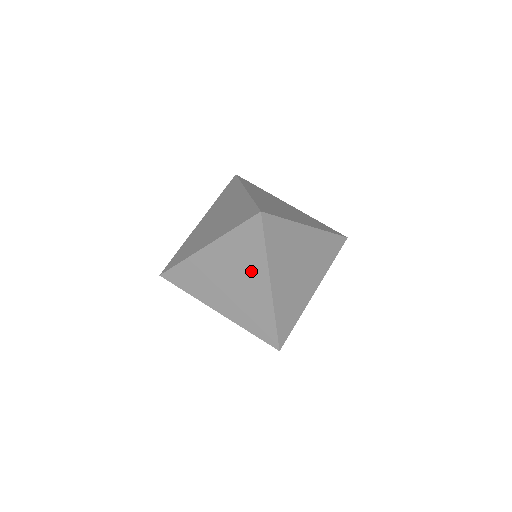
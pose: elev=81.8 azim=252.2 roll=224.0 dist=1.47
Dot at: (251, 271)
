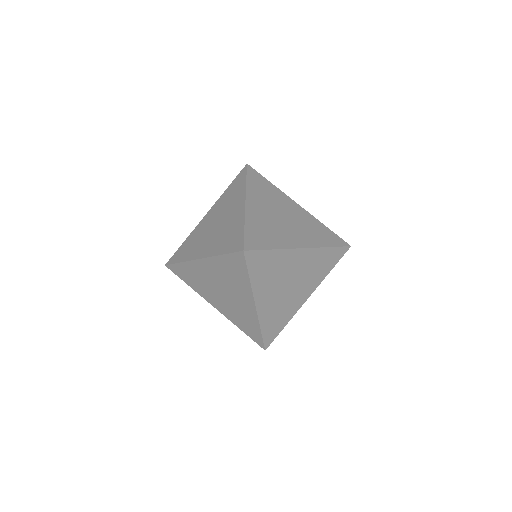
Dot at: (238, 290)
